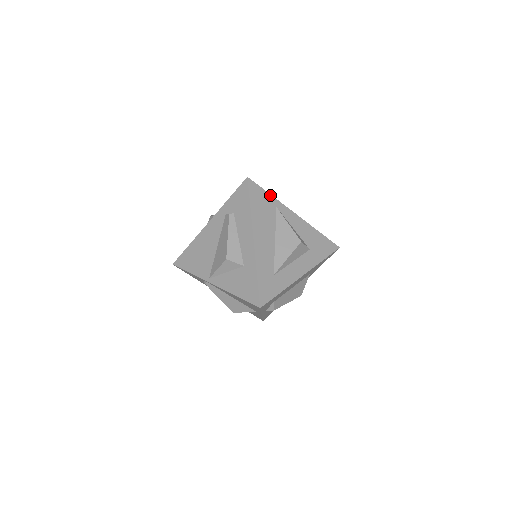
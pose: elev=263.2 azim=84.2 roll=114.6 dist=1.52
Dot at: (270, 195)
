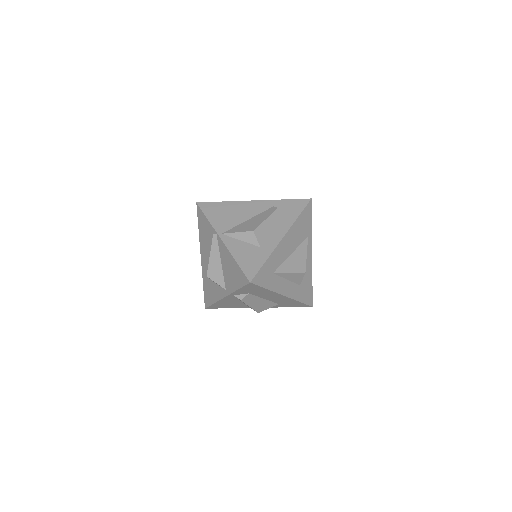
Dot at: (311, 225)
